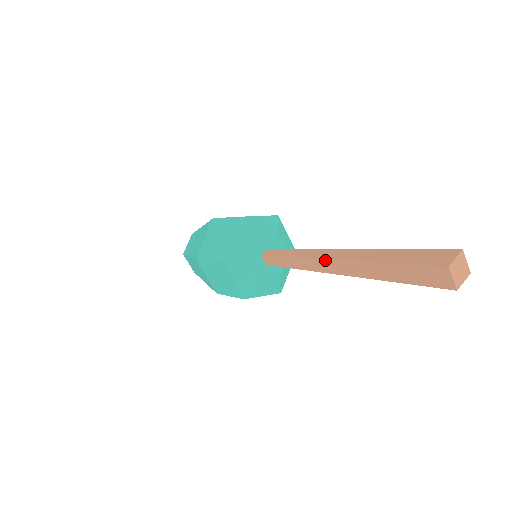
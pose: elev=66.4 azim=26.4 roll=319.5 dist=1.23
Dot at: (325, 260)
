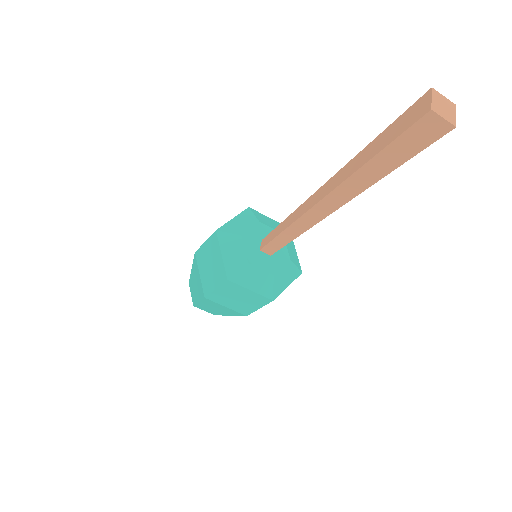
Dot at: (317, 205)
